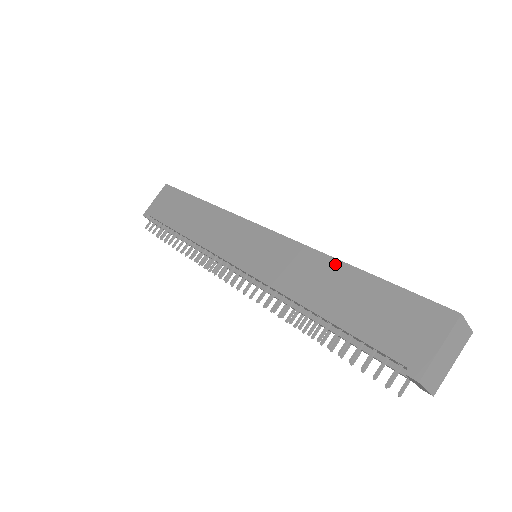
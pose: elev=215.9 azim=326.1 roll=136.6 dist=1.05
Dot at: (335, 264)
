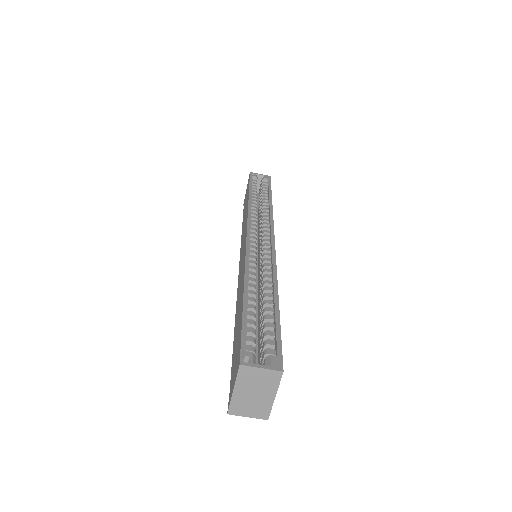
Dot at: (243, 287)
